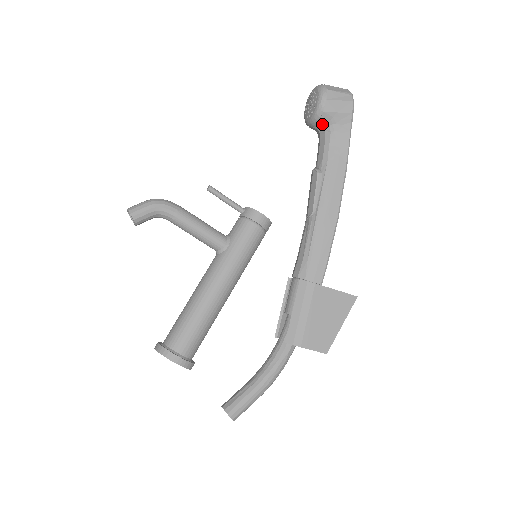
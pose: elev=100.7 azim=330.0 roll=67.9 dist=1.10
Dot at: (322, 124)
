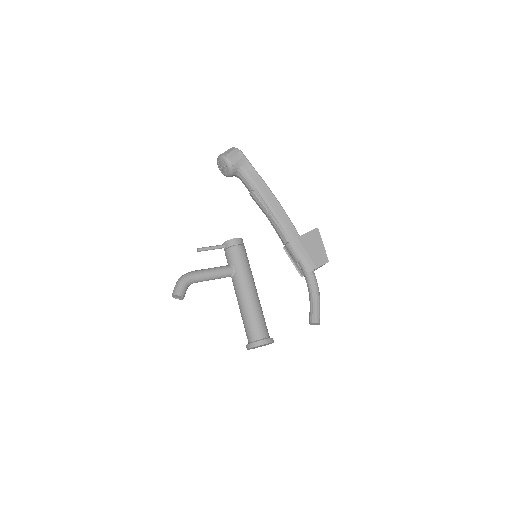
Dot at: (236, 171)
